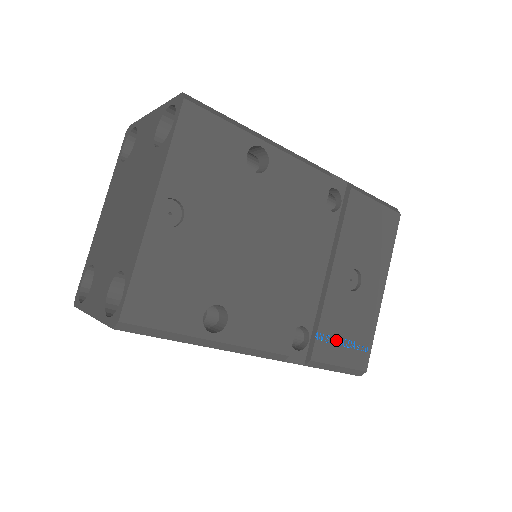
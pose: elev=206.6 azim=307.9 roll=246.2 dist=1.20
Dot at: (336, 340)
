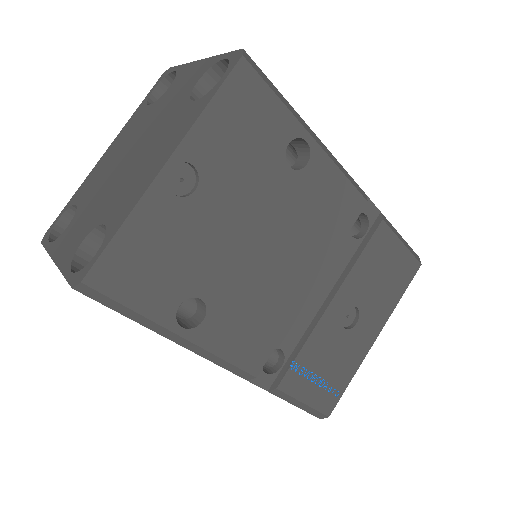
Dot at: (310, 375)
